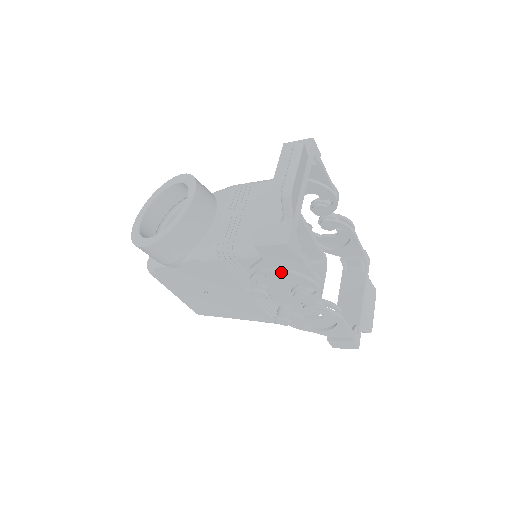
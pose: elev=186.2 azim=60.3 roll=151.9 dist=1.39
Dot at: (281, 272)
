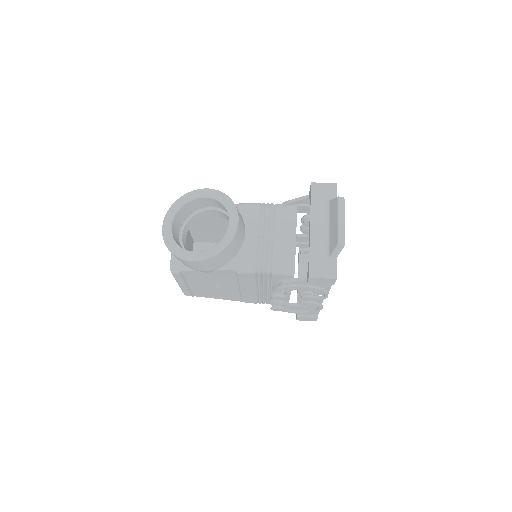
Dot at: (310, 288)
